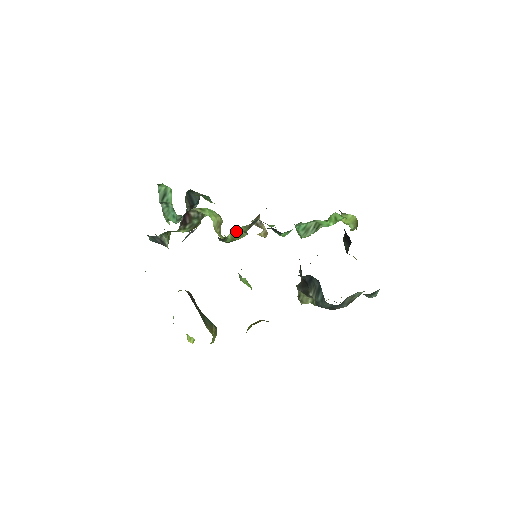
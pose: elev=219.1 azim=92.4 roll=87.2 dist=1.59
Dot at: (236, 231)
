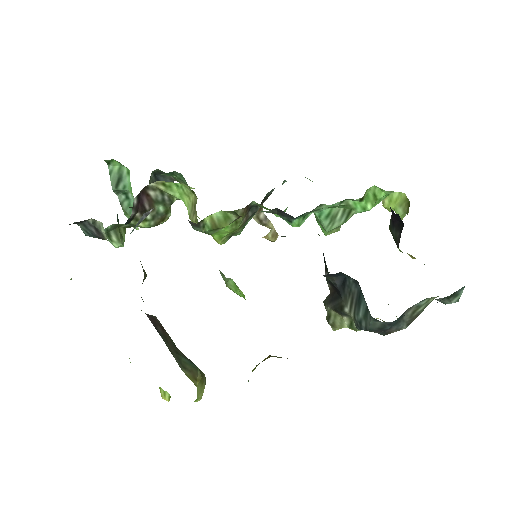
Dot at: occluded
